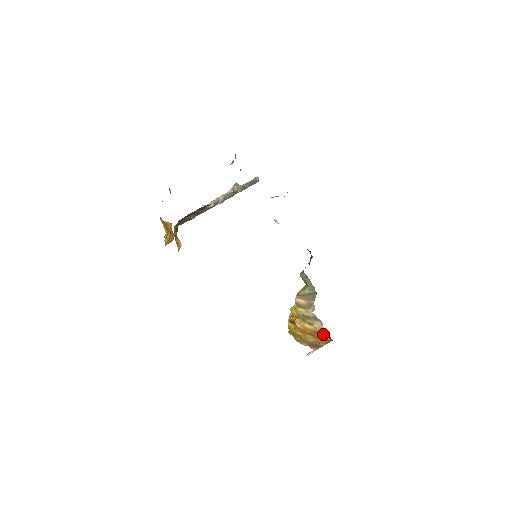
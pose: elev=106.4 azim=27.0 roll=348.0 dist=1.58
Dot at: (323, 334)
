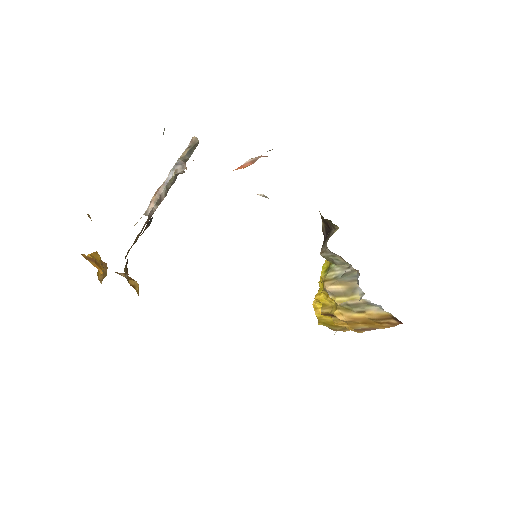
Dot at: (385, 319)
